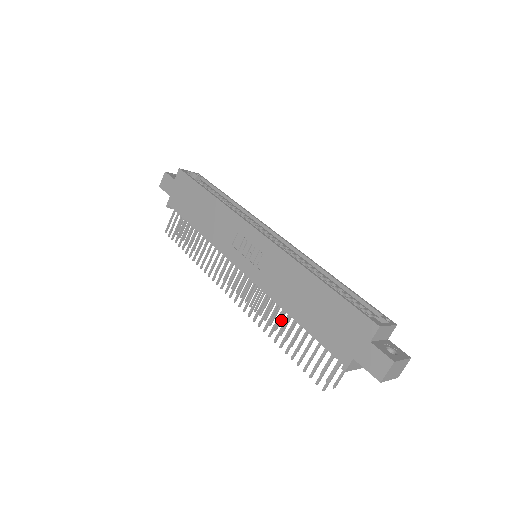
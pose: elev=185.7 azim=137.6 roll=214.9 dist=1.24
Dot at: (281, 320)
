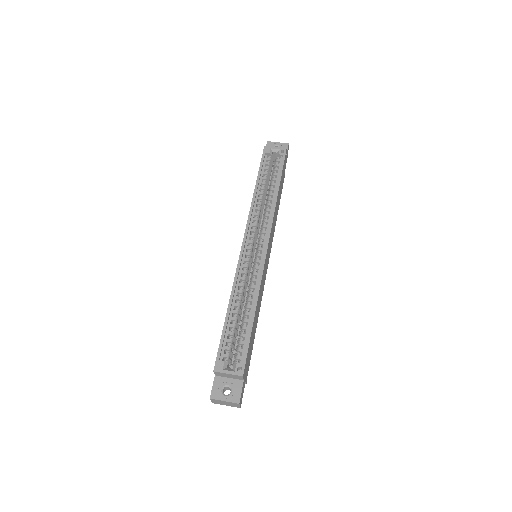
Dot at: occluded
